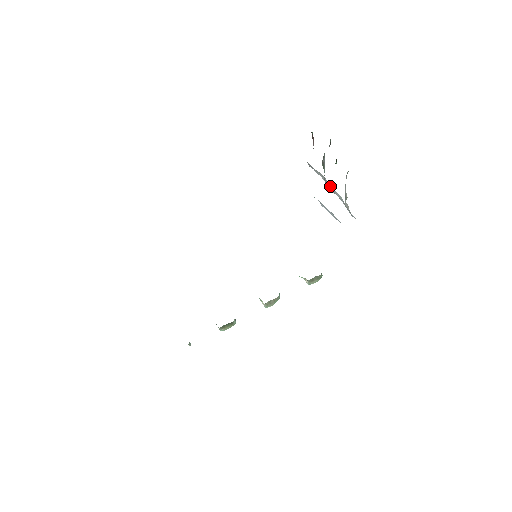
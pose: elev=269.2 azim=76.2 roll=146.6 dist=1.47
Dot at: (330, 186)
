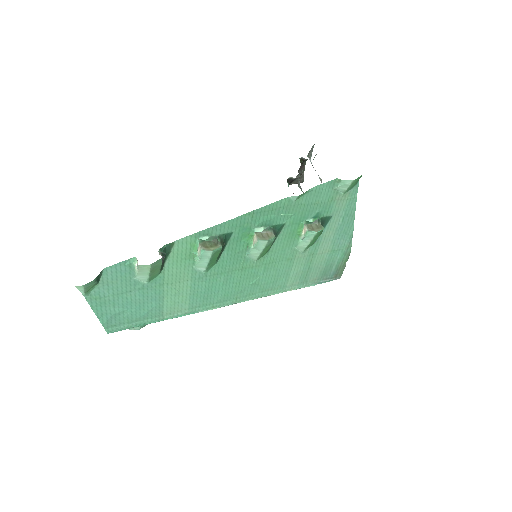
Dot at: occluded
